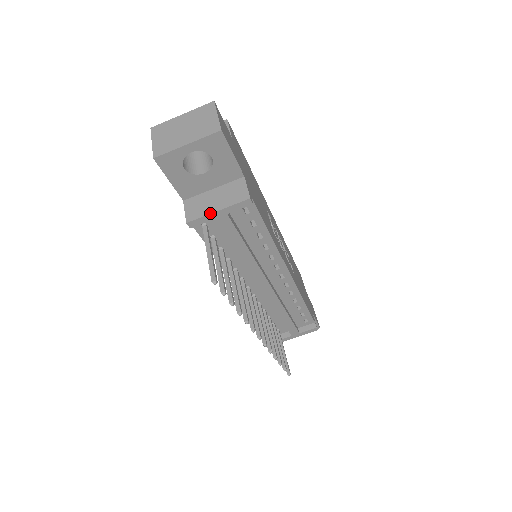
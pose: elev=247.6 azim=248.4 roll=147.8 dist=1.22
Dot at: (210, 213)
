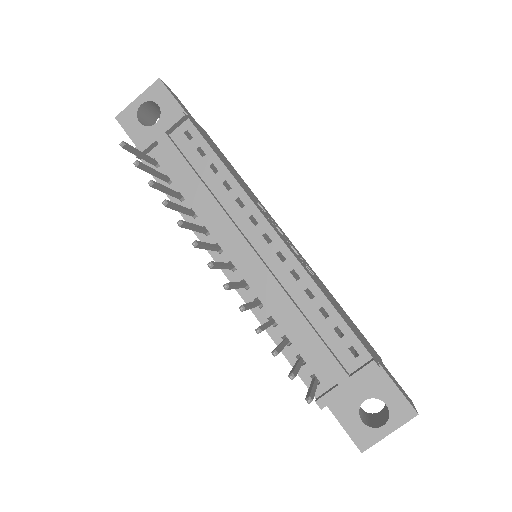
Dot at: (150, 135)
